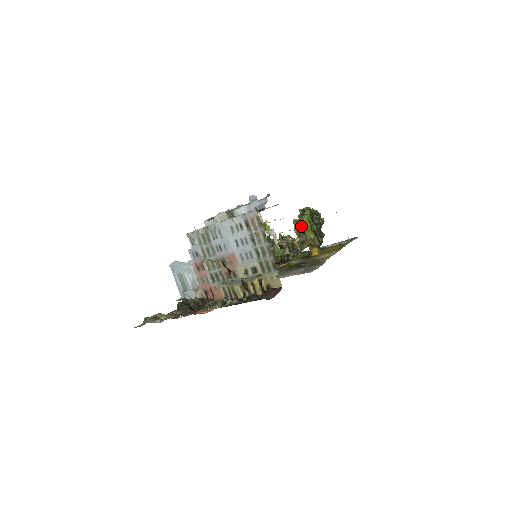
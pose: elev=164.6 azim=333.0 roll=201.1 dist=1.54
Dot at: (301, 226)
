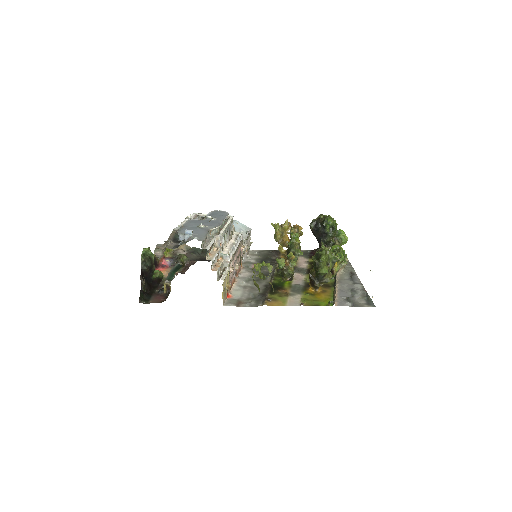
Dot at: (288, 263)
